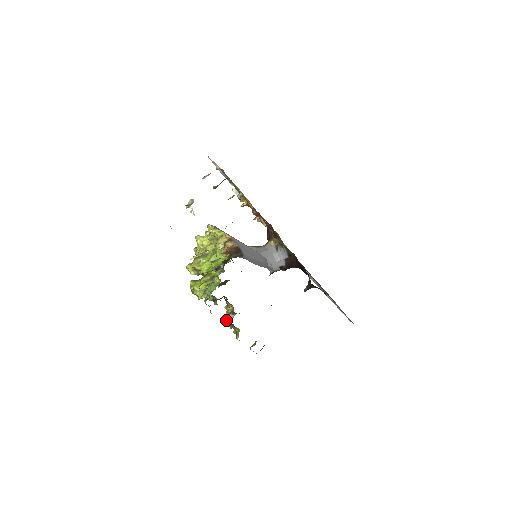
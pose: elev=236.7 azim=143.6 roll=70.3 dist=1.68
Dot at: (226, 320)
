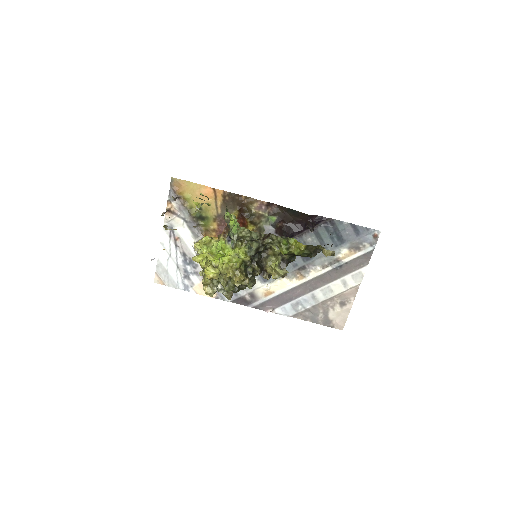
Dot at: (274, 237)
